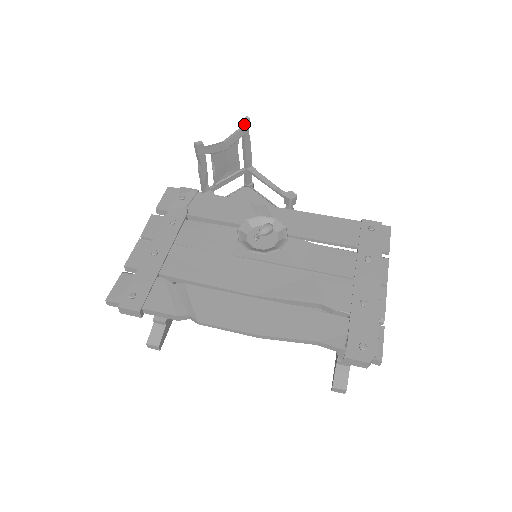
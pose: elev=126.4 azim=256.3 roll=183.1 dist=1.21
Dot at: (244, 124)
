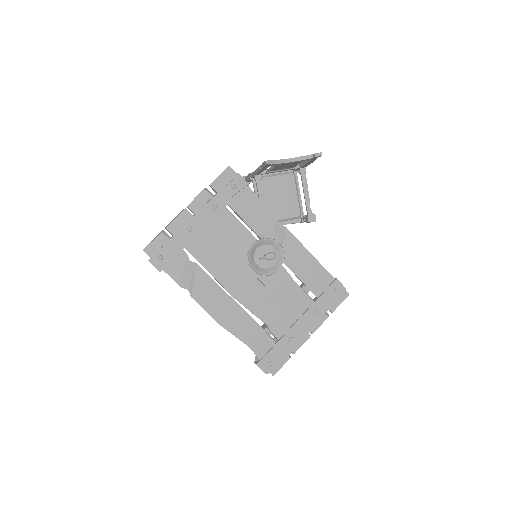
Dot at: (315, 157)
